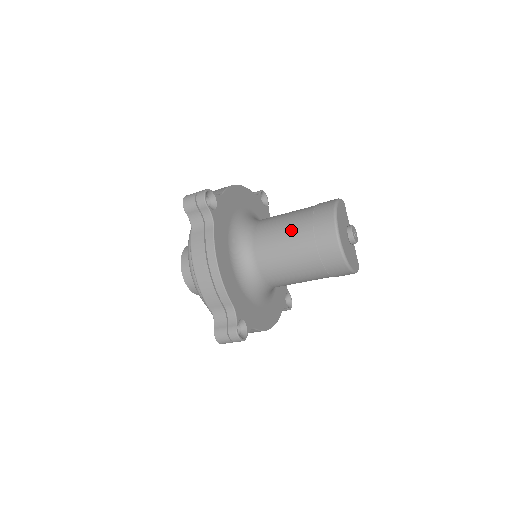
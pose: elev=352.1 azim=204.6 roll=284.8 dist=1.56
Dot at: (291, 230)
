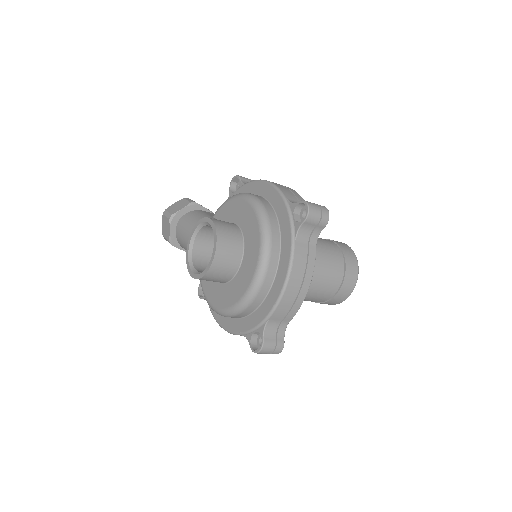
Dot at: (330, 263)
